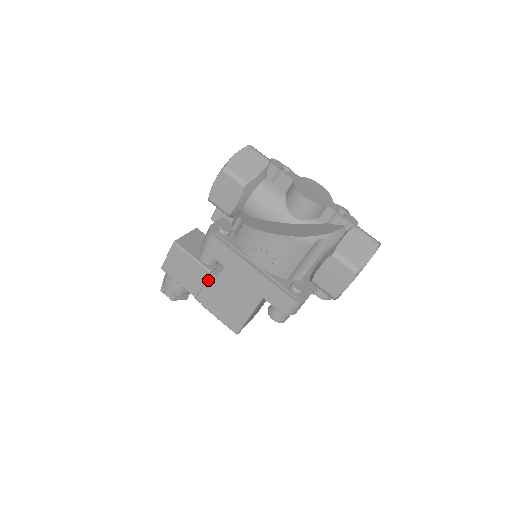
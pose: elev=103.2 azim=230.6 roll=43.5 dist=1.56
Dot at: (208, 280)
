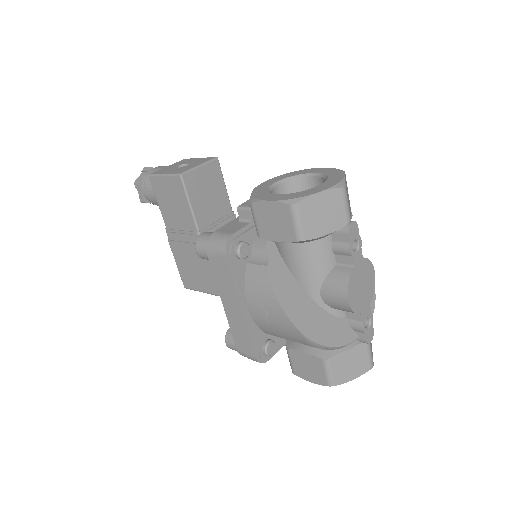
Dot at: (191, 236)
